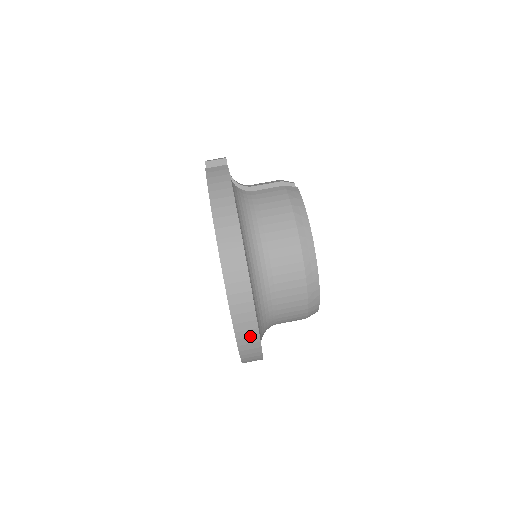
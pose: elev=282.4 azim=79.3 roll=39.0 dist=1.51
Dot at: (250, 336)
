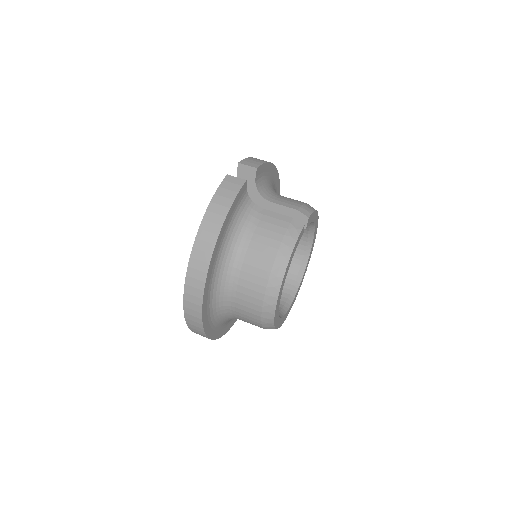
Dot at: (197, 326)
